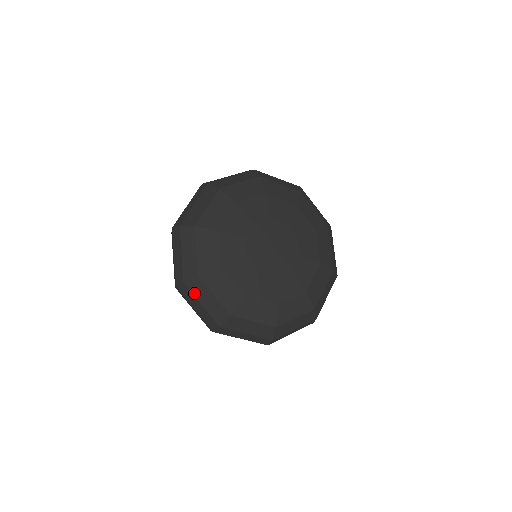
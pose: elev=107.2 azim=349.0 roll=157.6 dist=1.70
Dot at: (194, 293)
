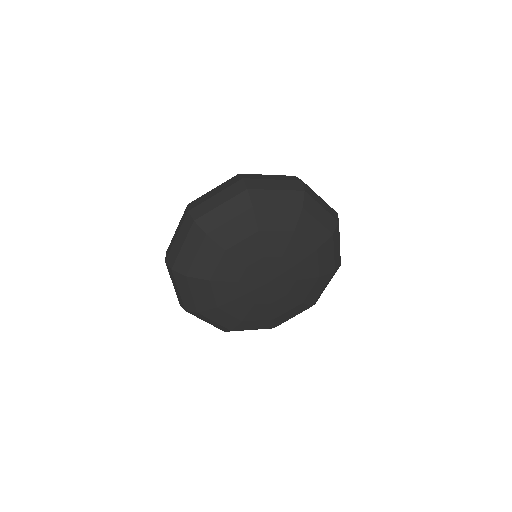
Dot at: (176, 281)
